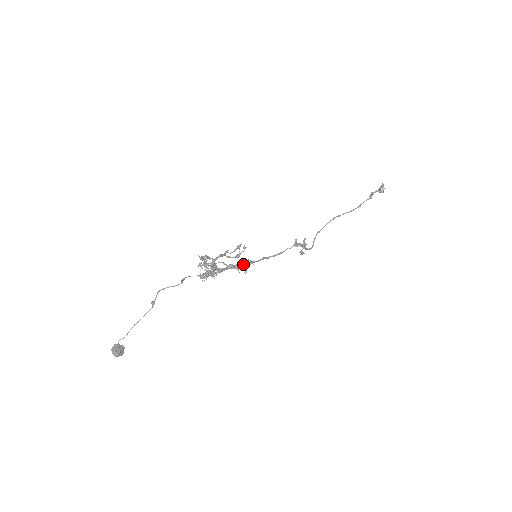
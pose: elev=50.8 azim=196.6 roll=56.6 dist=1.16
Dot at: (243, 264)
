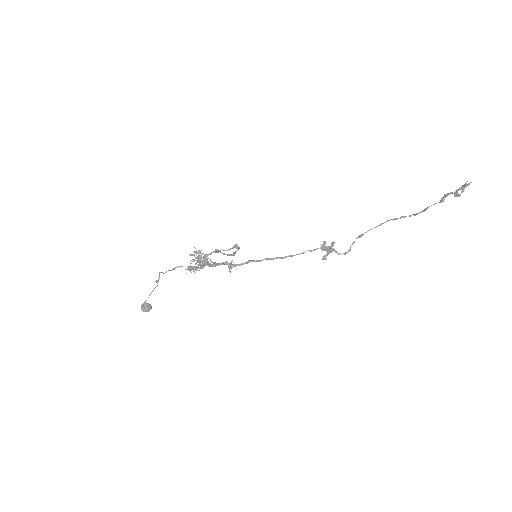
Dot at: (228, 264)
